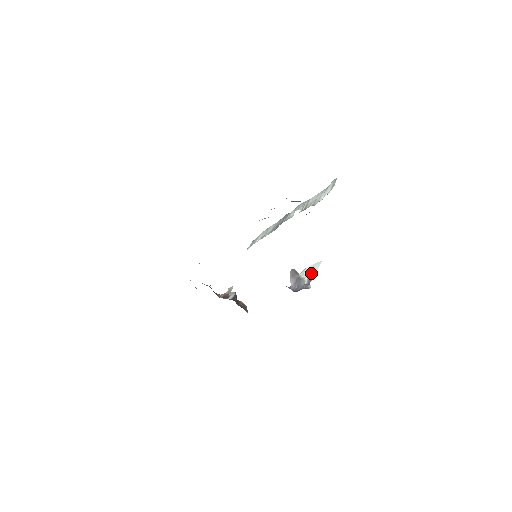
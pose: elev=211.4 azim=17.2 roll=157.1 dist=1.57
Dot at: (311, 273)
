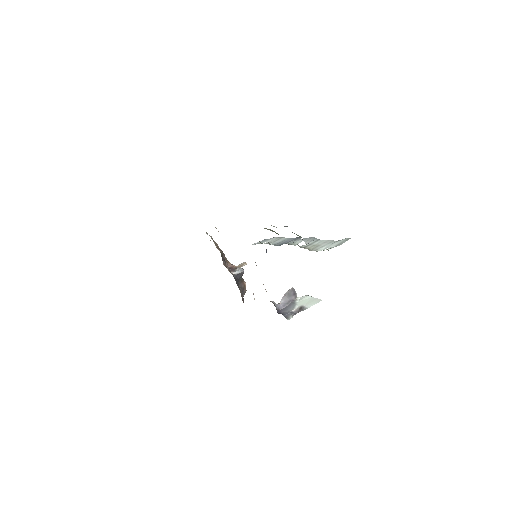
Dot at: (305, 305)
